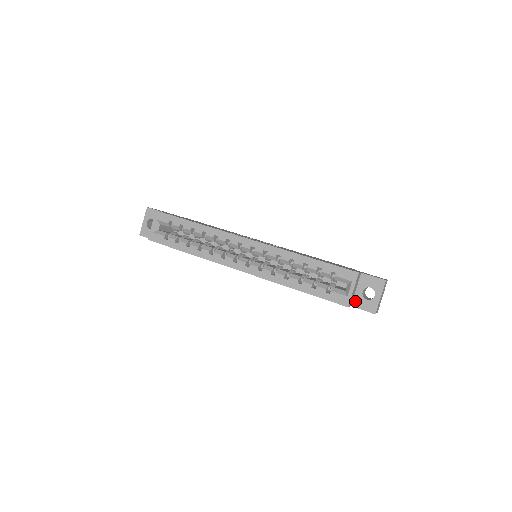
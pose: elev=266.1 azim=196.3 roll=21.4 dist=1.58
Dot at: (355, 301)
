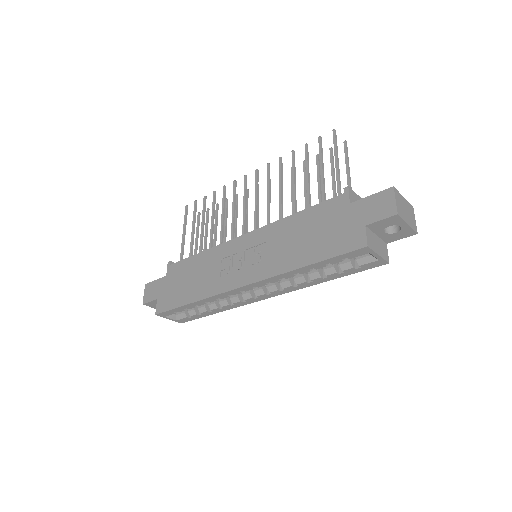
Dot at: (386, 240)
